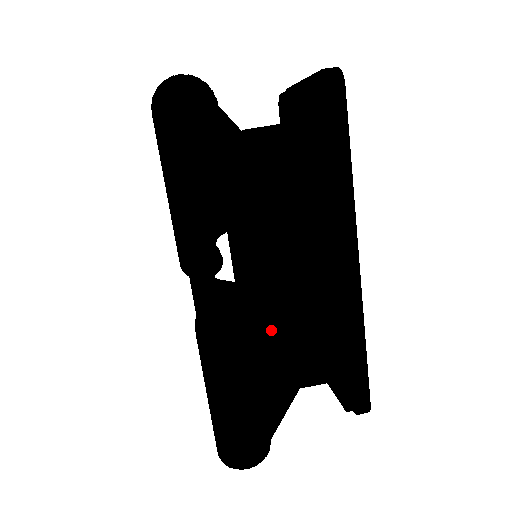
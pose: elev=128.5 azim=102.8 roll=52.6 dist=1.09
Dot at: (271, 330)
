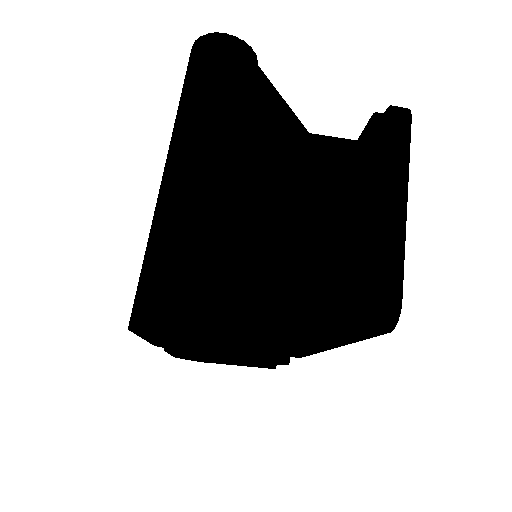
Dot at: occluded
